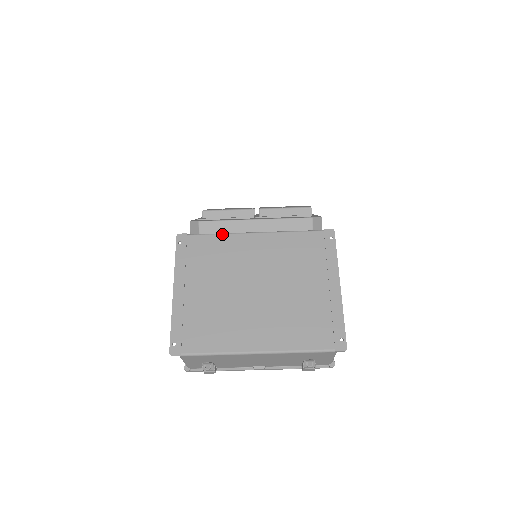
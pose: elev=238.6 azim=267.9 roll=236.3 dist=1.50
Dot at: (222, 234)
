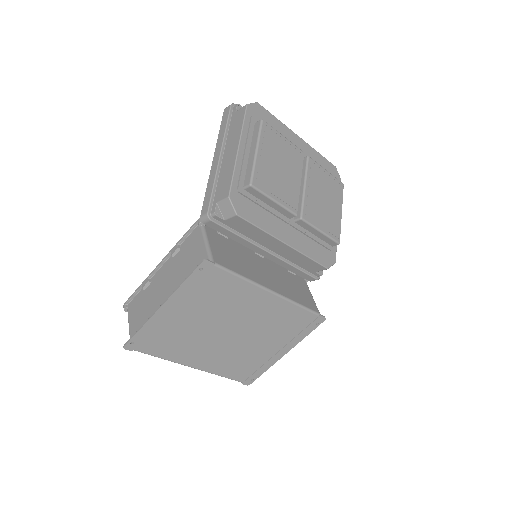
Dot at: (245, 280)
